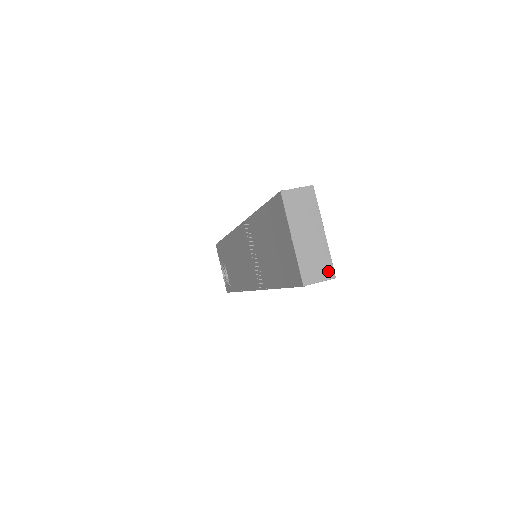
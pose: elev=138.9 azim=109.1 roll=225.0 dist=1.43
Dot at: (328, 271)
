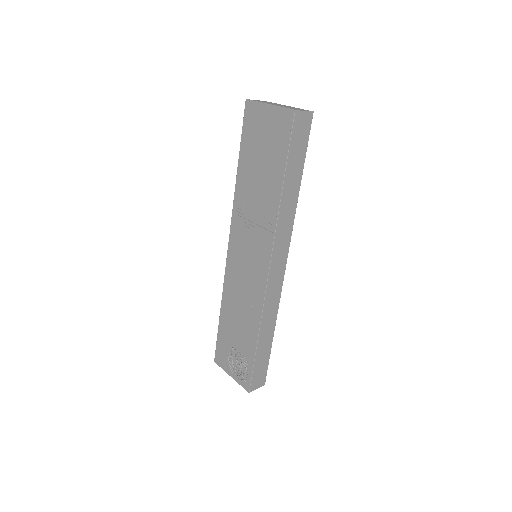
Dot at: (305, 110)
